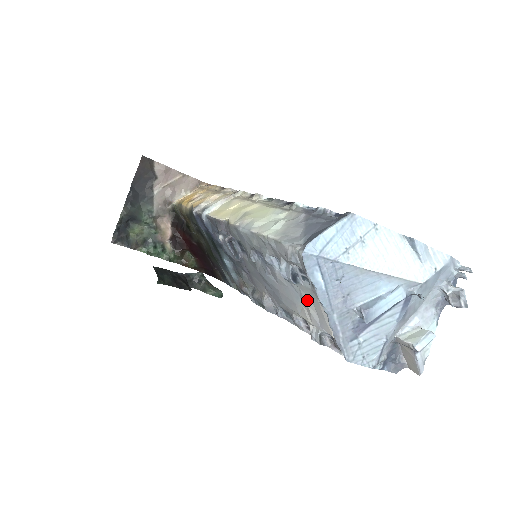
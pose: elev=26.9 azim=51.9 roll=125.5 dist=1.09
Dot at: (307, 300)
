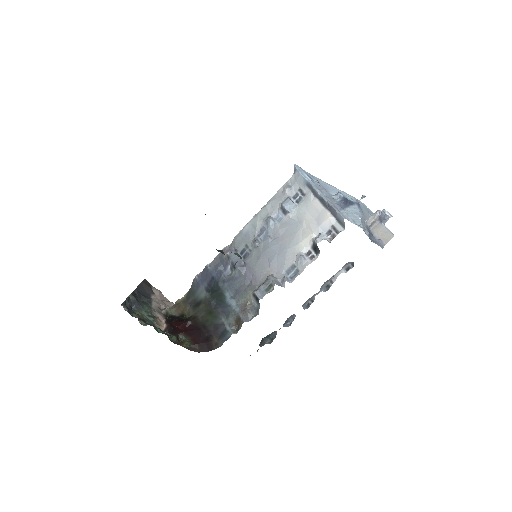
Dot at: (304, 215)
